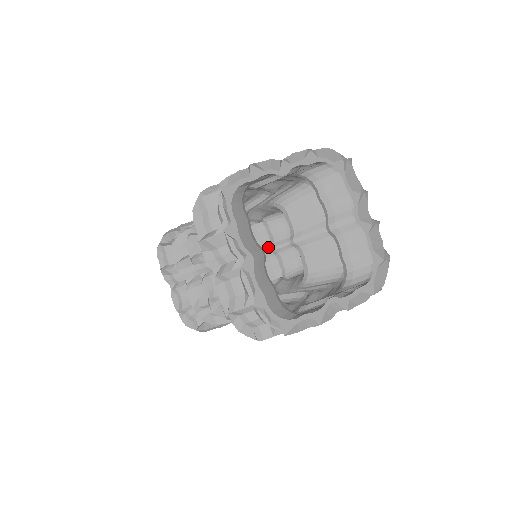
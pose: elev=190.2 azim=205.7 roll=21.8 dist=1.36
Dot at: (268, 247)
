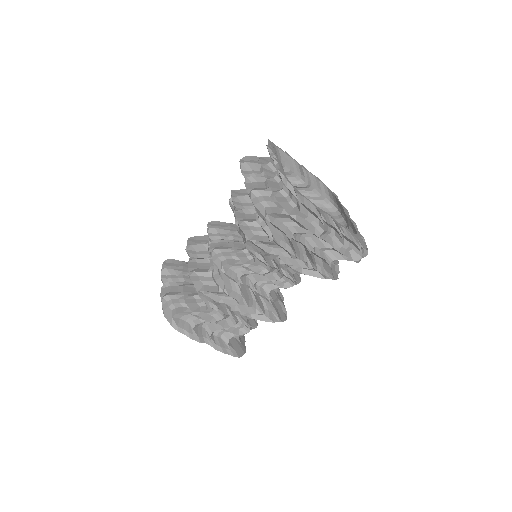
Dot at: occluded
